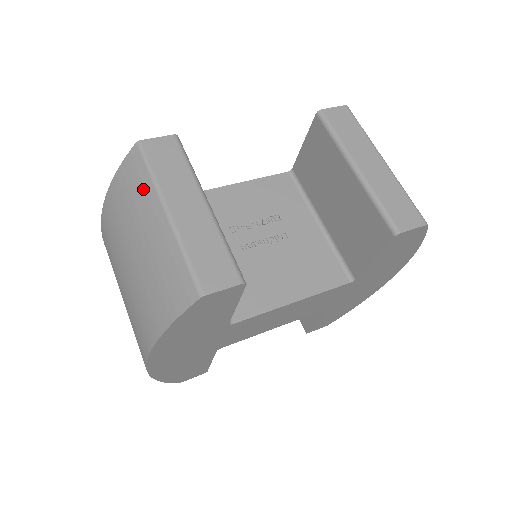
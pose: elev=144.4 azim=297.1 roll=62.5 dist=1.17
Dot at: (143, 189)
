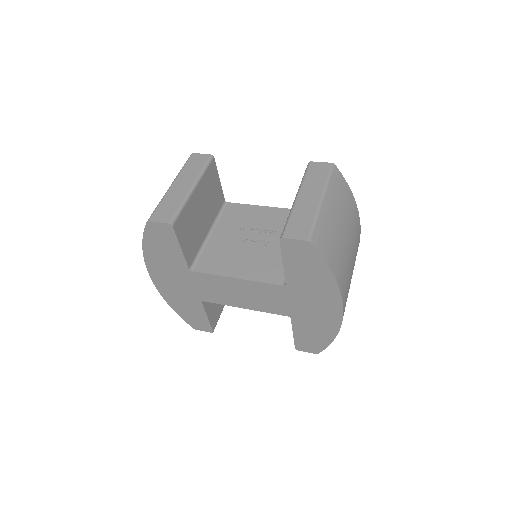
Dot at: occluded
